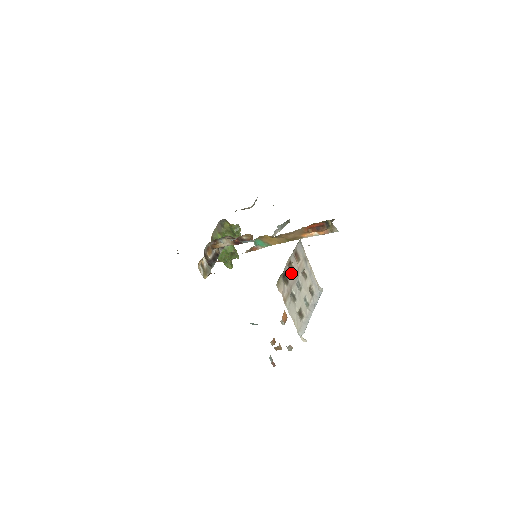
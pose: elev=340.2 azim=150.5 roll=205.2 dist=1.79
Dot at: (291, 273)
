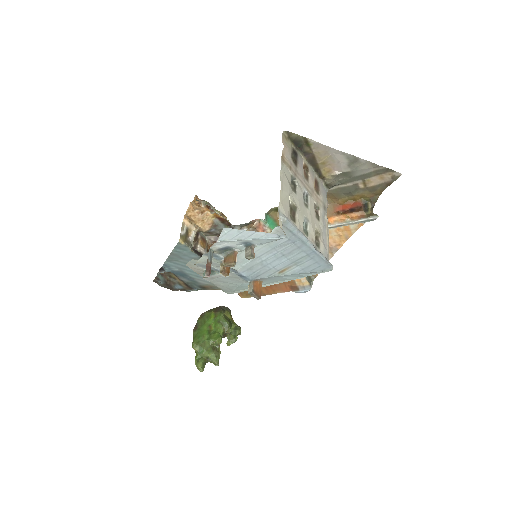
Dot at: (303, 174)
